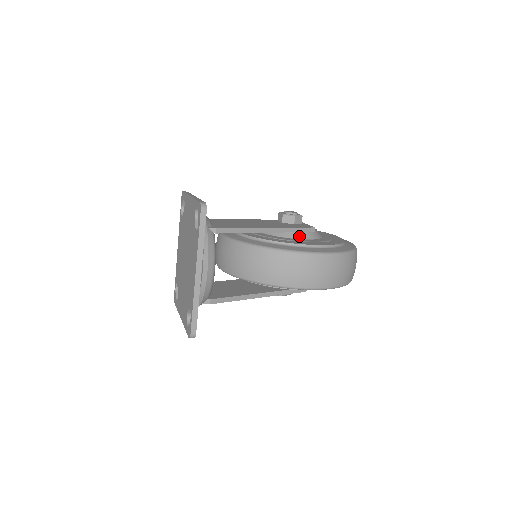
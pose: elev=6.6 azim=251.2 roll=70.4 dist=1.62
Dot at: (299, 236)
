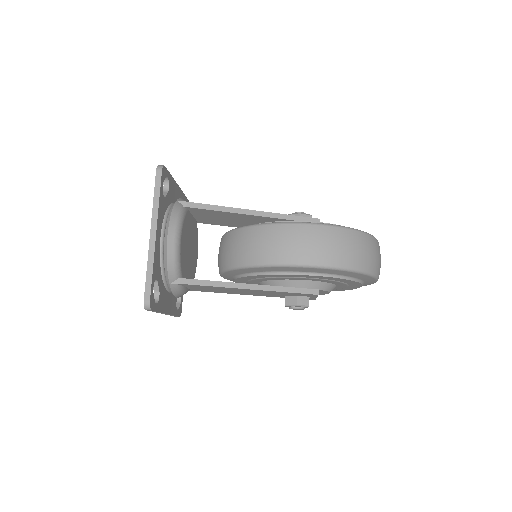
Dot at: occluded
